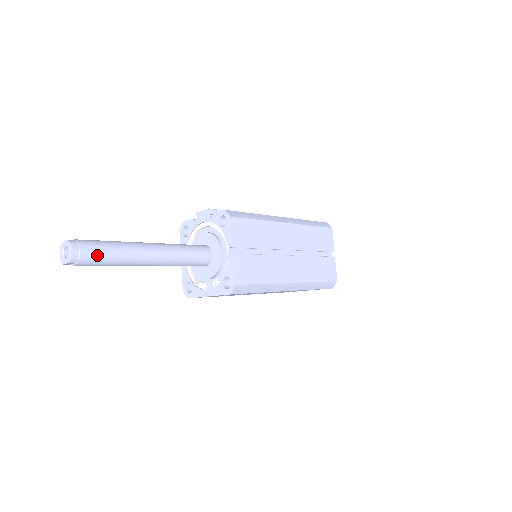
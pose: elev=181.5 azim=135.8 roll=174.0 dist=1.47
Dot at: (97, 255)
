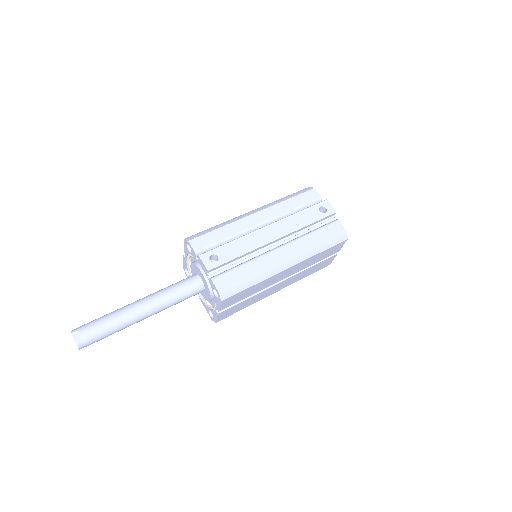
Dot at: occluded
